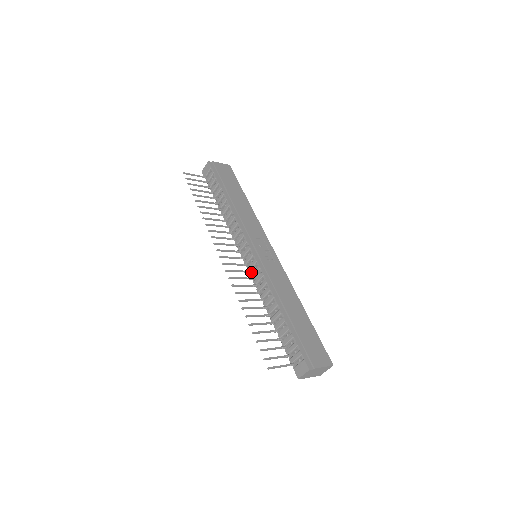
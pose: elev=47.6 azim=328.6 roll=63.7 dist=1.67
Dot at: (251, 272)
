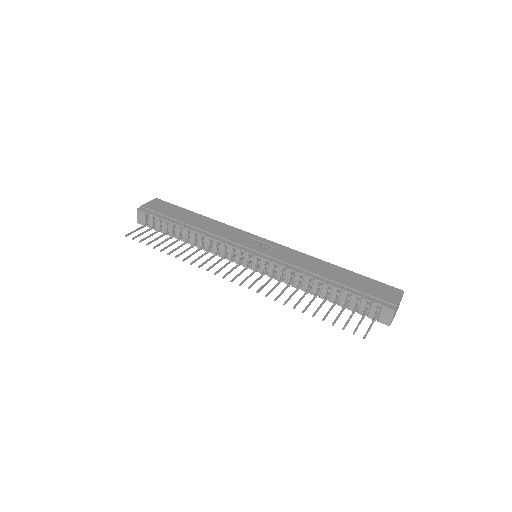
Dot at: (266, 273)
